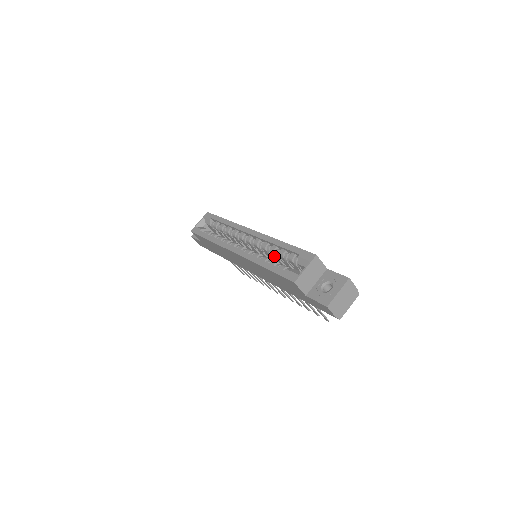
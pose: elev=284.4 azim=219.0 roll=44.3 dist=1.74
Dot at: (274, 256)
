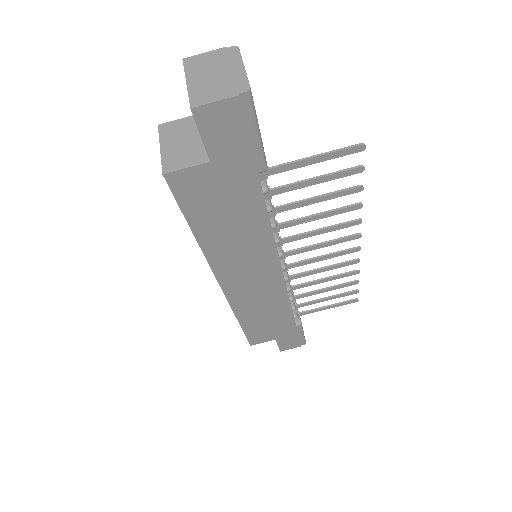
Dot at: occluded
